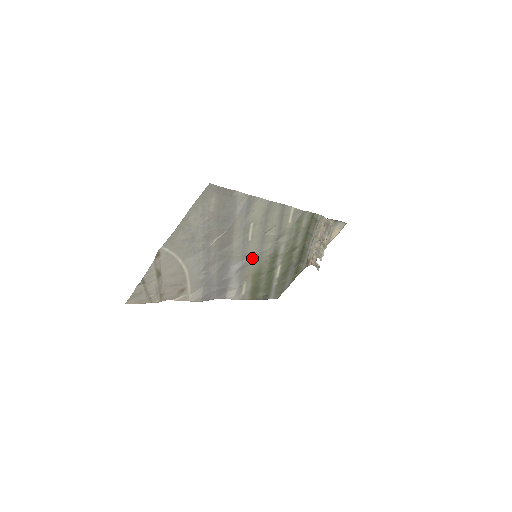
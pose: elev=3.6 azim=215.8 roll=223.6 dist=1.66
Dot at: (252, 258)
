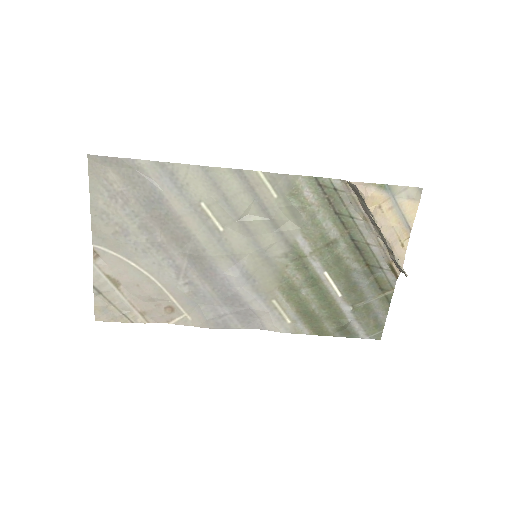
Dot at: (253, 260)
